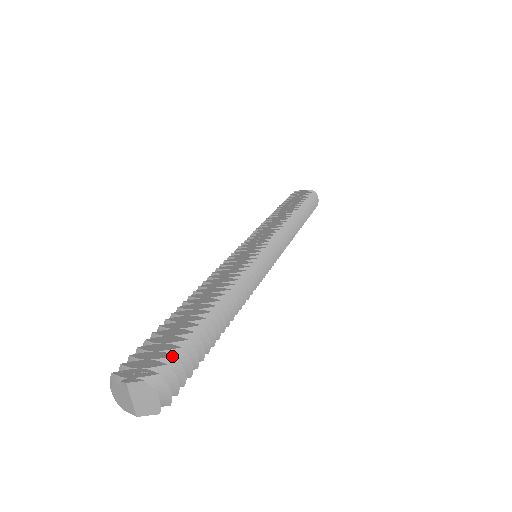
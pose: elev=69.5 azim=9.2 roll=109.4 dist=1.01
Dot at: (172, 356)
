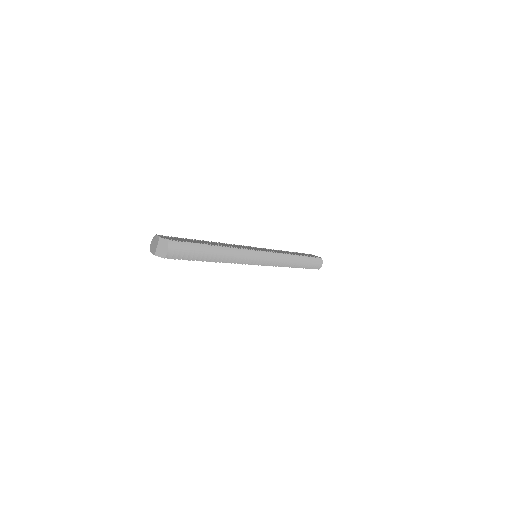
Dot at: (183, 242)
